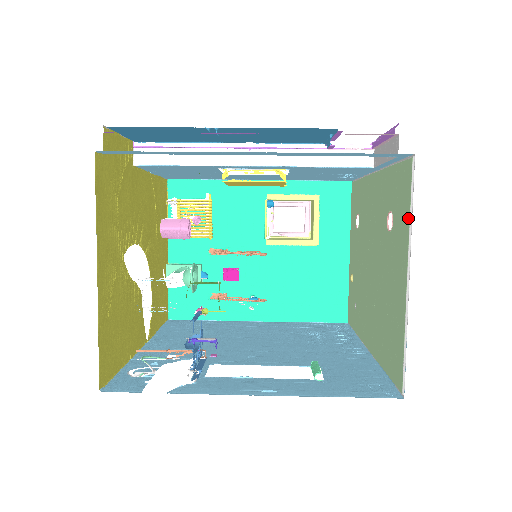
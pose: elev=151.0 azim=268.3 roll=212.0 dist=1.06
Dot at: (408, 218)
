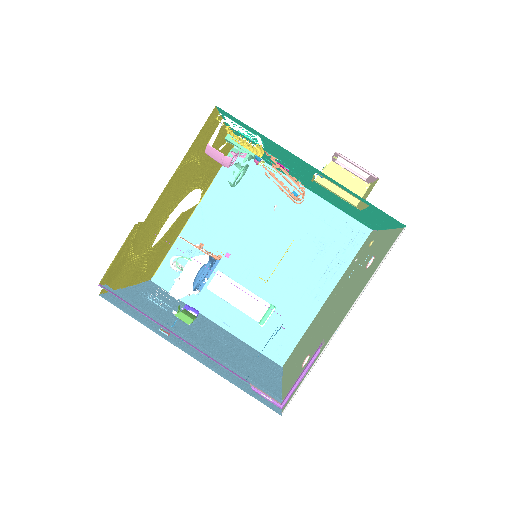
Dot at: (283, 396)
